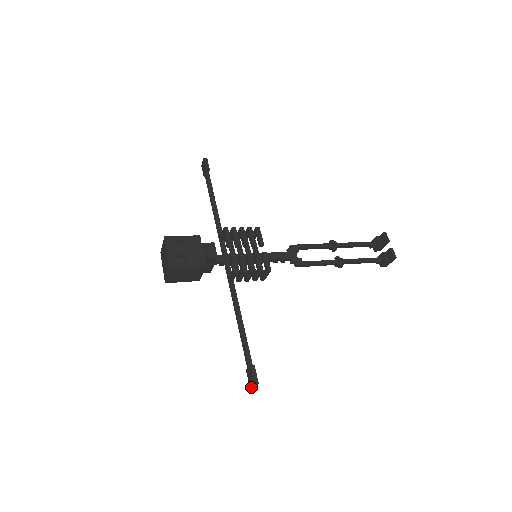
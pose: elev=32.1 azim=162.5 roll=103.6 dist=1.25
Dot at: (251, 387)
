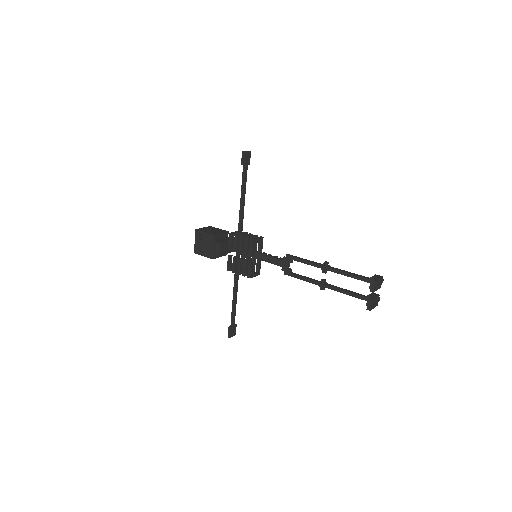
Dot at: (233, 335)
